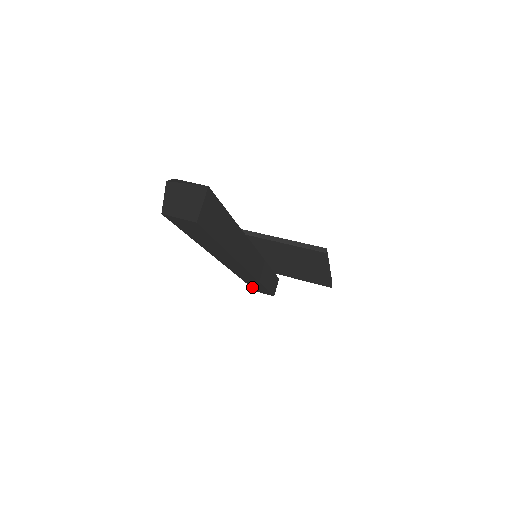
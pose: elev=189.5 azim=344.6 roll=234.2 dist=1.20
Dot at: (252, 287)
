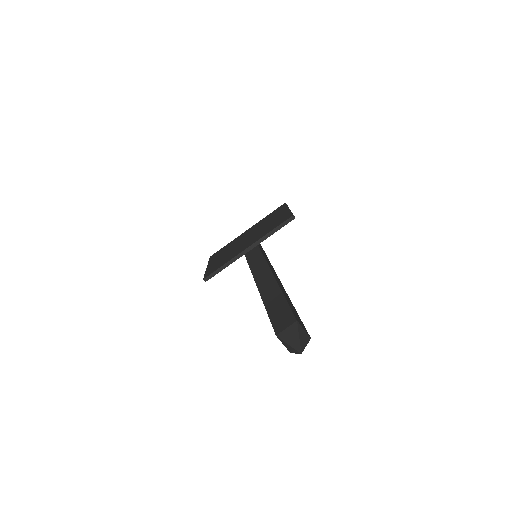
Dot at: occluded
